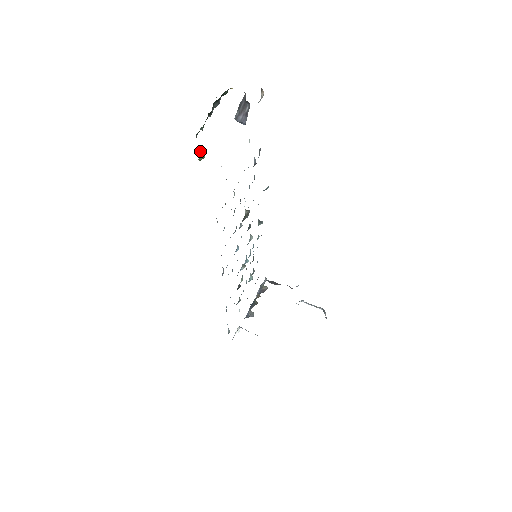
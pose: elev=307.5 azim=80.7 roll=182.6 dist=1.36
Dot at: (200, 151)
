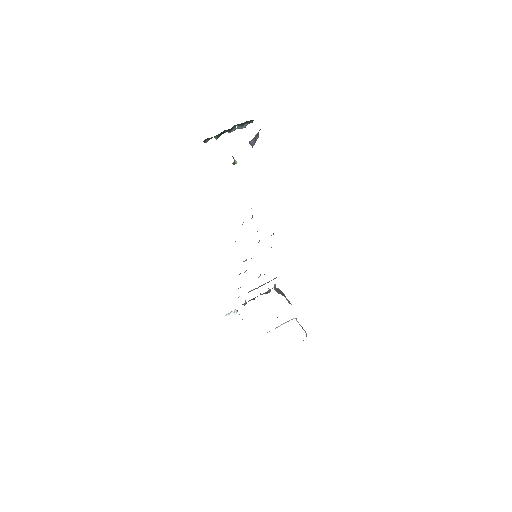
Dot at: occluded
